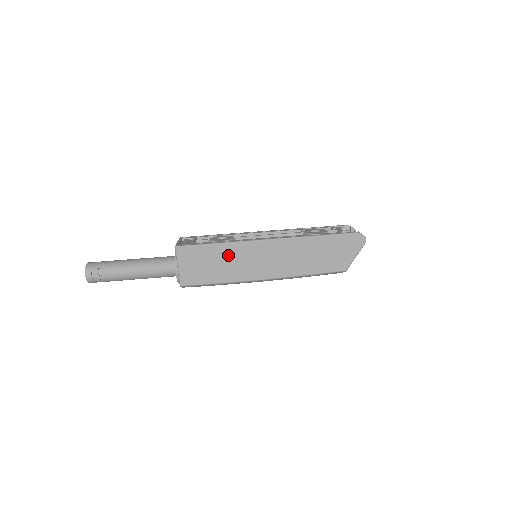
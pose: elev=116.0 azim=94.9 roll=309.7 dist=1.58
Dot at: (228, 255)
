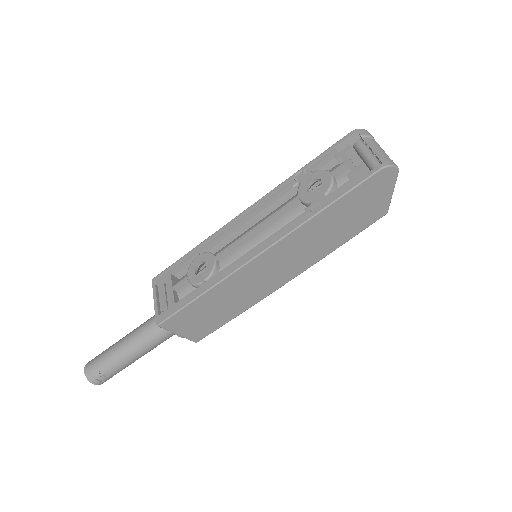
Dot at: (224, 295)
